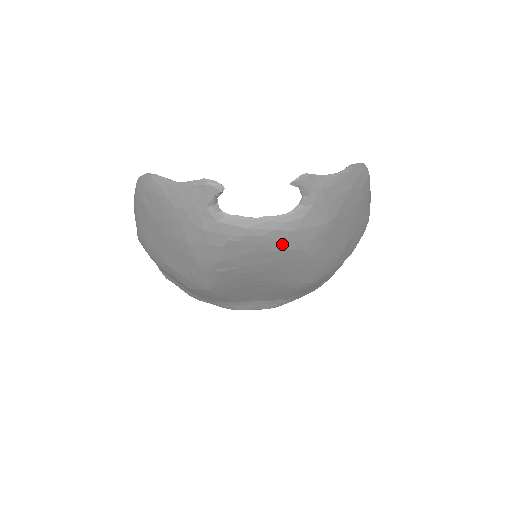
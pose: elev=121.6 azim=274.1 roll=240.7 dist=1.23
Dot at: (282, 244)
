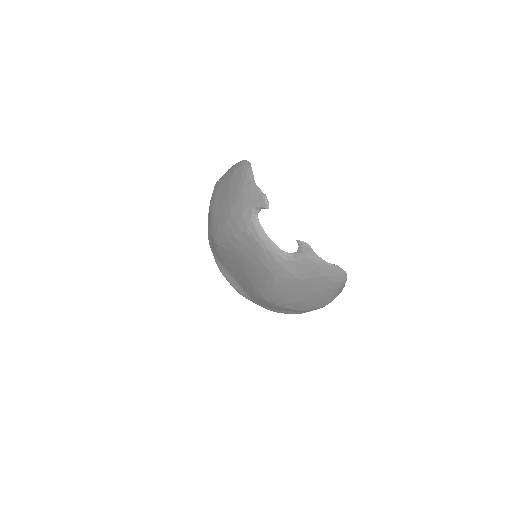
Dot at: (267, 262)
